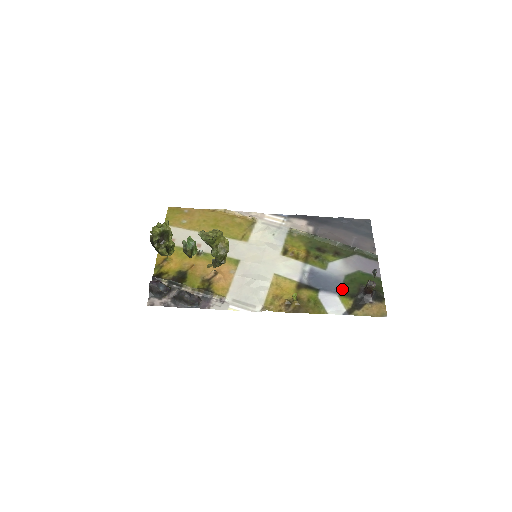
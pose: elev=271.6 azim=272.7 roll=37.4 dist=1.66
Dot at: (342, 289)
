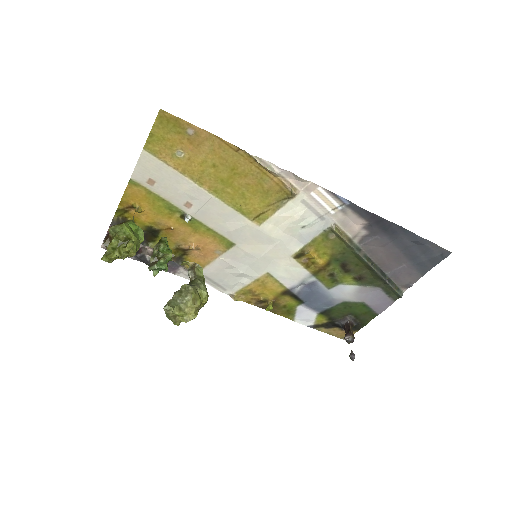
Dot at: (328, 310)
